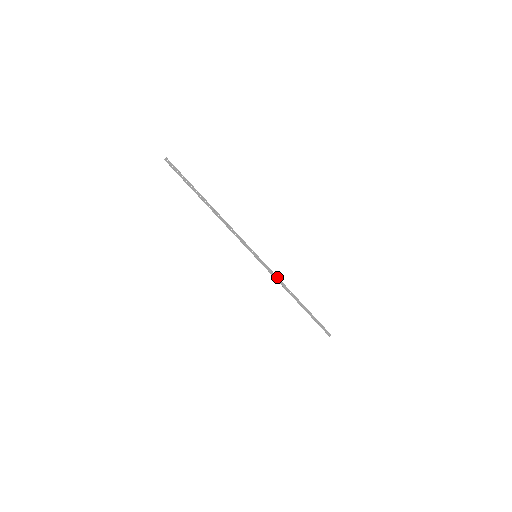
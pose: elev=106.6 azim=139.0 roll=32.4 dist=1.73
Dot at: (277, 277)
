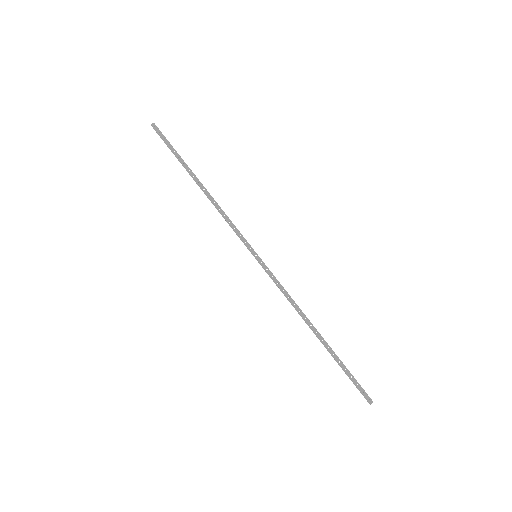
Dot at: (285, 291)
